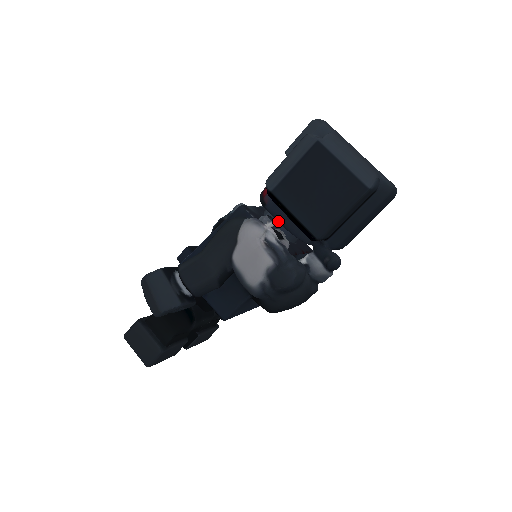
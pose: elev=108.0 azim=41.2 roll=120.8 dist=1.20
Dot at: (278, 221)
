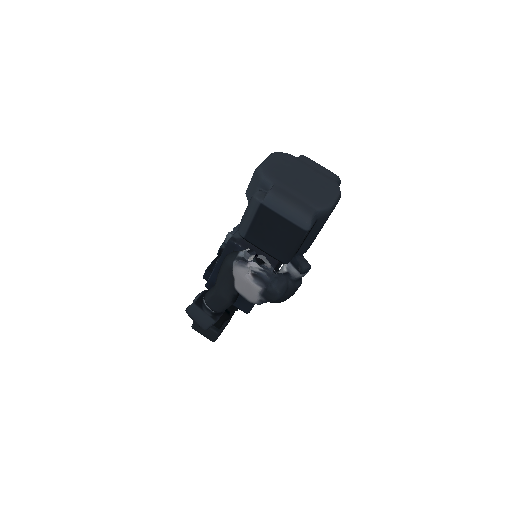
Dot at: occluded
